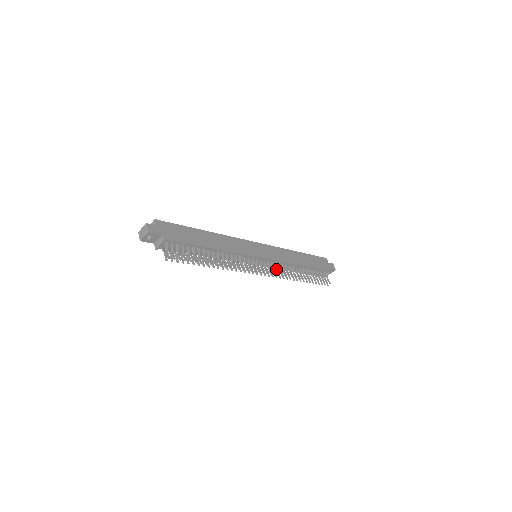
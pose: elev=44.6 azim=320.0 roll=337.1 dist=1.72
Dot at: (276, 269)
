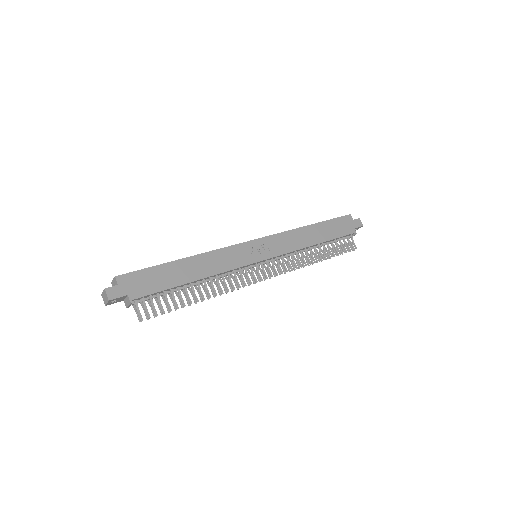
Dot at: (283, 263)
